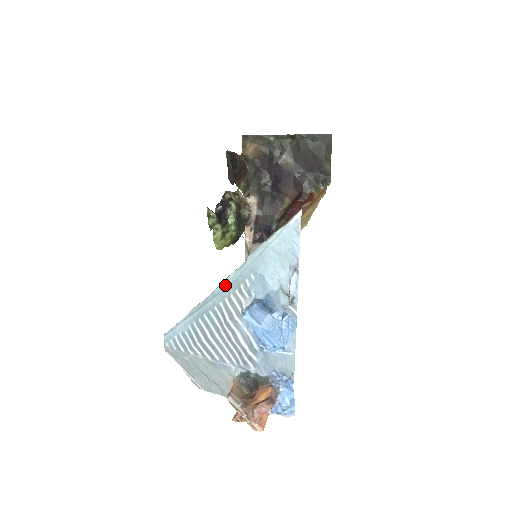
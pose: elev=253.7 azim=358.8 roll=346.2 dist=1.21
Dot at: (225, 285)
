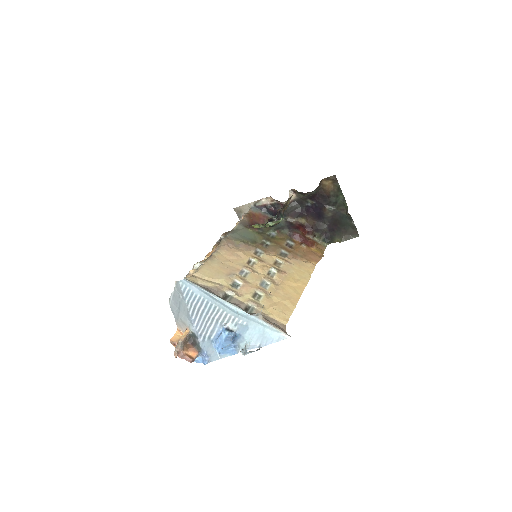
Dot at: (232, 309)
